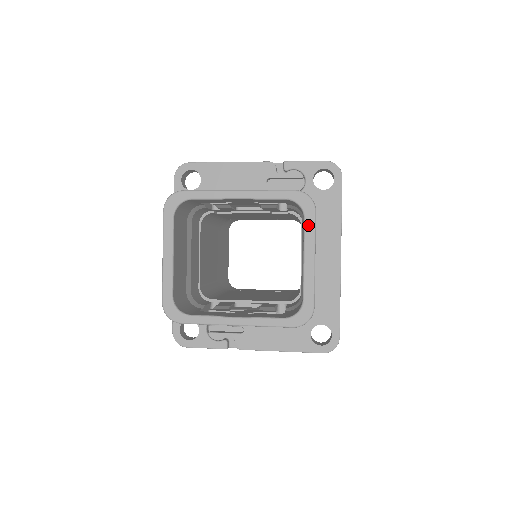
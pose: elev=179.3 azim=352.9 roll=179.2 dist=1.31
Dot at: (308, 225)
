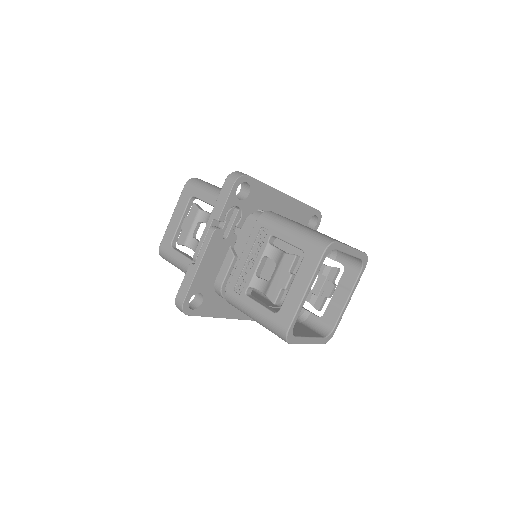
Dot at: (340, 248)
